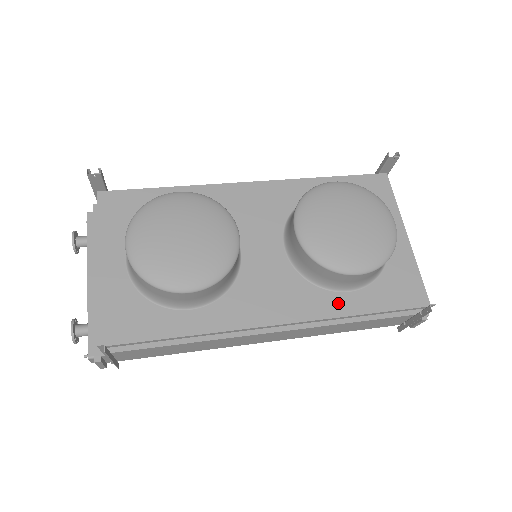
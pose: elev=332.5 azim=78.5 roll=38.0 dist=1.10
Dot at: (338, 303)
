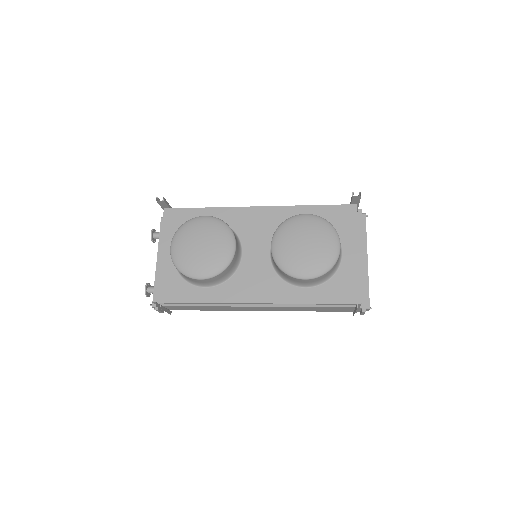
Dot at: (297, 294)
